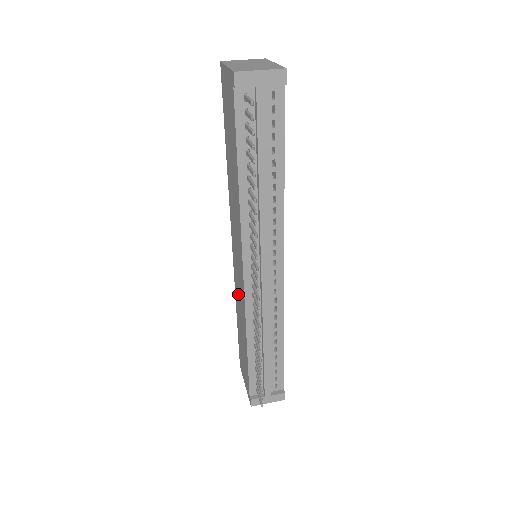
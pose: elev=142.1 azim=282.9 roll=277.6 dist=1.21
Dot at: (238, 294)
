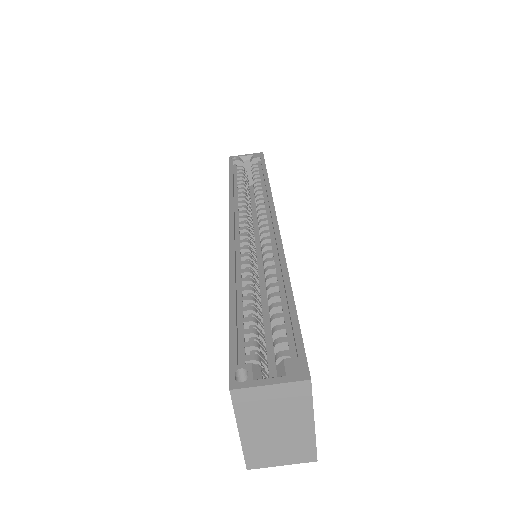
Dot at: occluded
